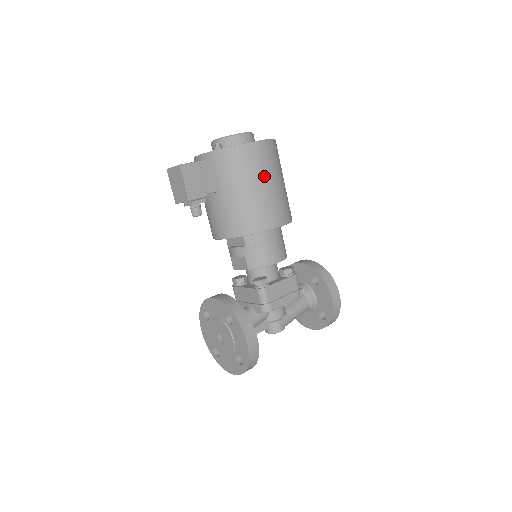
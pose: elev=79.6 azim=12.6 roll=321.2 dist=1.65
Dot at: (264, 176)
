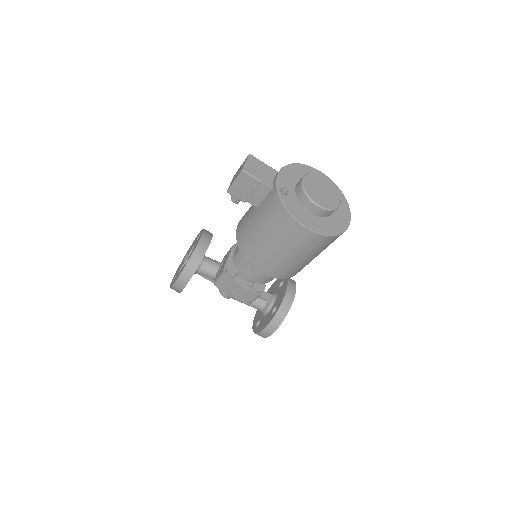
Dot at: (284, 245)
